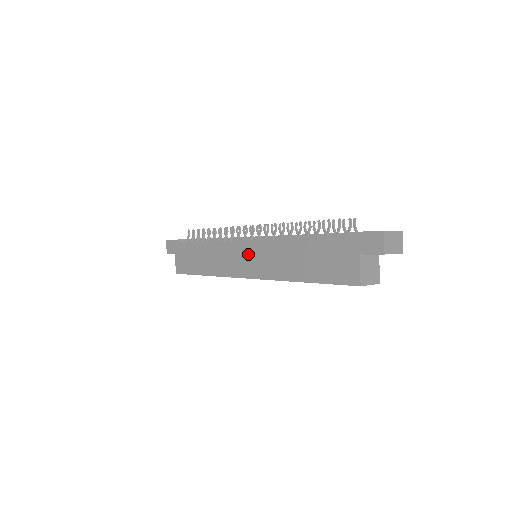
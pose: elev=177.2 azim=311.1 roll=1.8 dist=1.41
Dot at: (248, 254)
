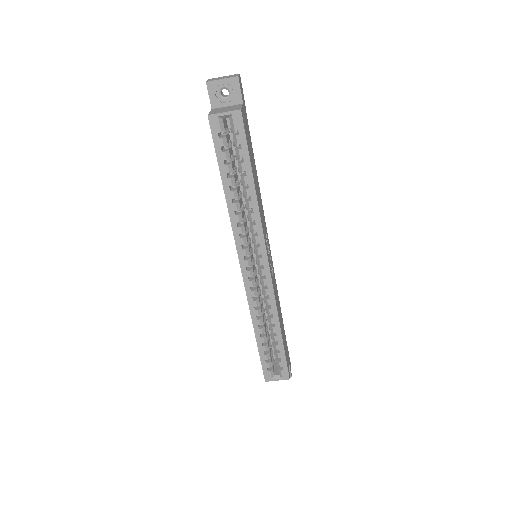
Dot at: occluded
